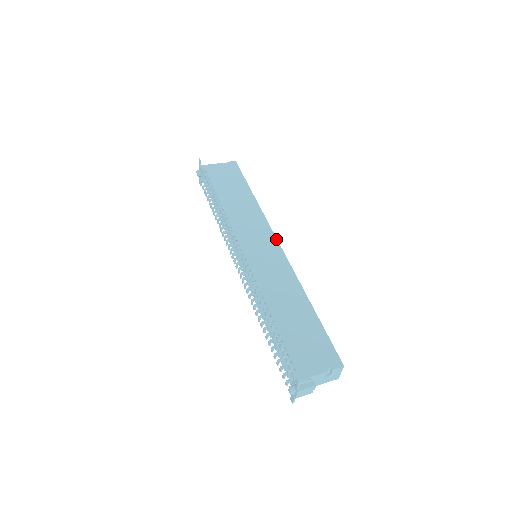
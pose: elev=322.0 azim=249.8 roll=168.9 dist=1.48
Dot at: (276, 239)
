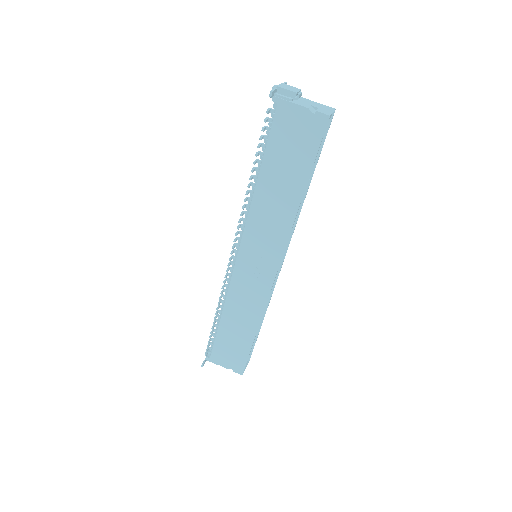
Dot at: (278, 266)
